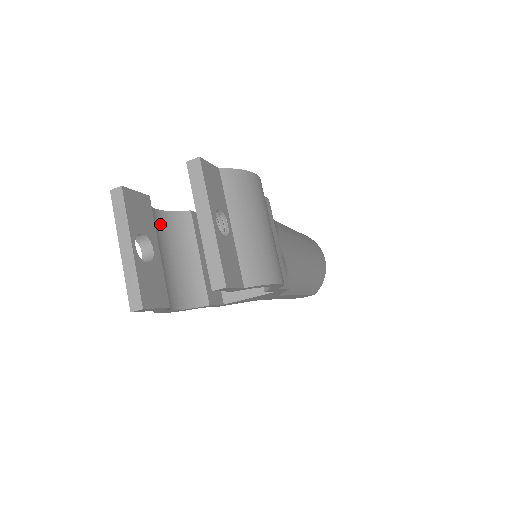
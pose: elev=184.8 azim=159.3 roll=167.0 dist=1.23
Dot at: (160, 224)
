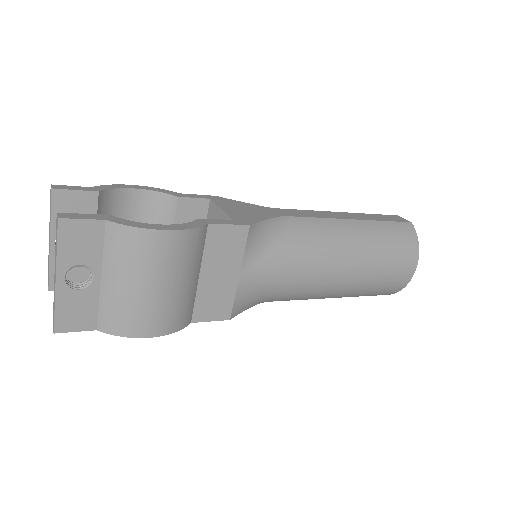
Dot at: (136, 203)
